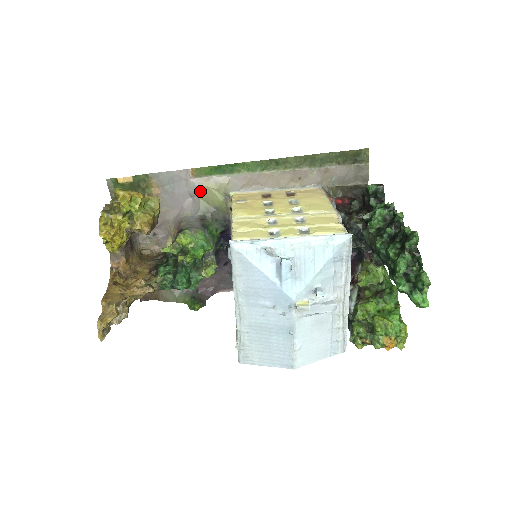
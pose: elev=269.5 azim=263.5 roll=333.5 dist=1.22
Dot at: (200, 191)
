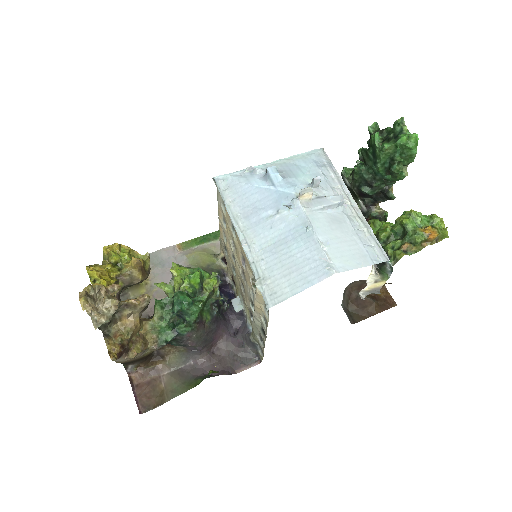
Dot at: (189, 258)
